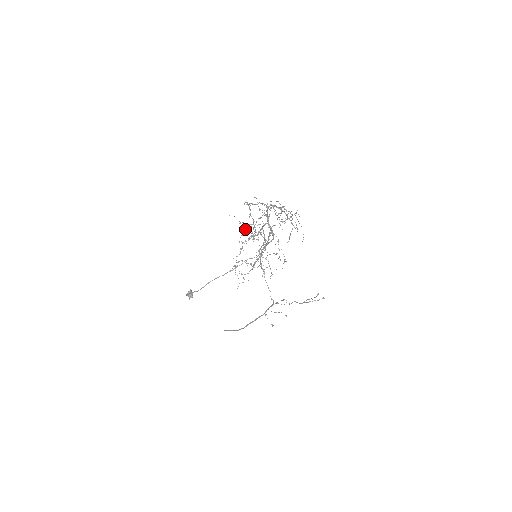
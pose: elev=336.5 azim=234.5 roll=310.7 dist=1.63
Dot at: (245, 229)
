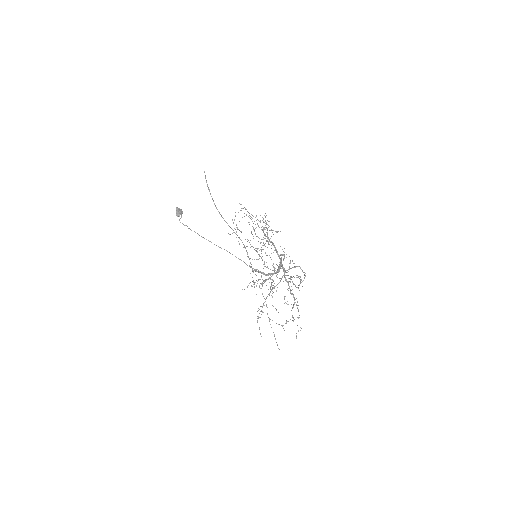
Dot at: occluded
